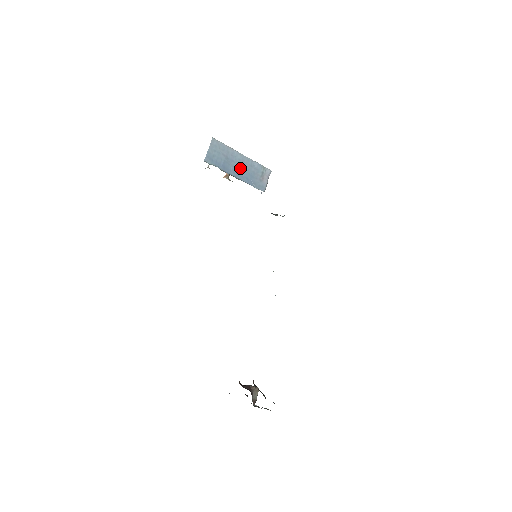
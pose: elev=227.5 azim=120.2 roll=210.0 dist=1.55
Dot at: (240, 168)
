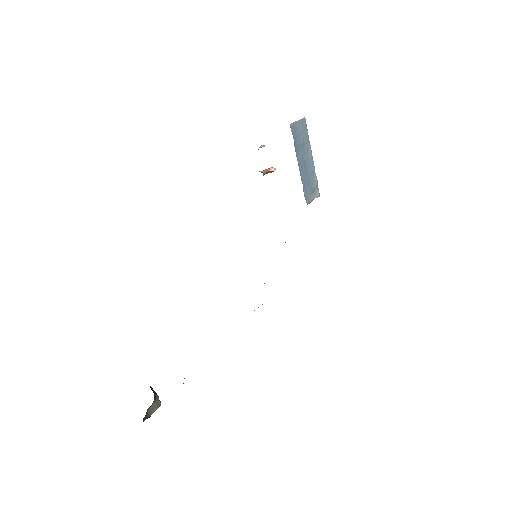
Dot at: (305, 164)
